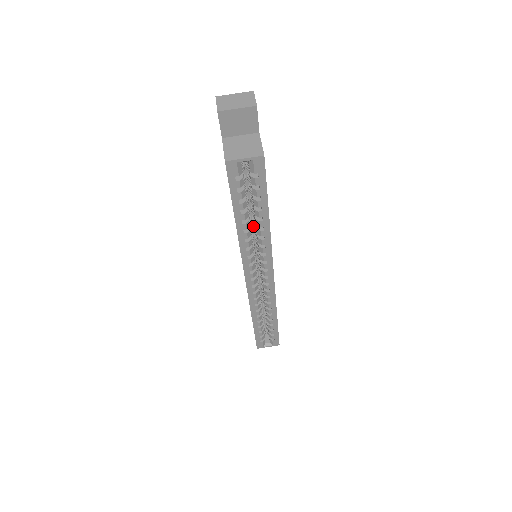
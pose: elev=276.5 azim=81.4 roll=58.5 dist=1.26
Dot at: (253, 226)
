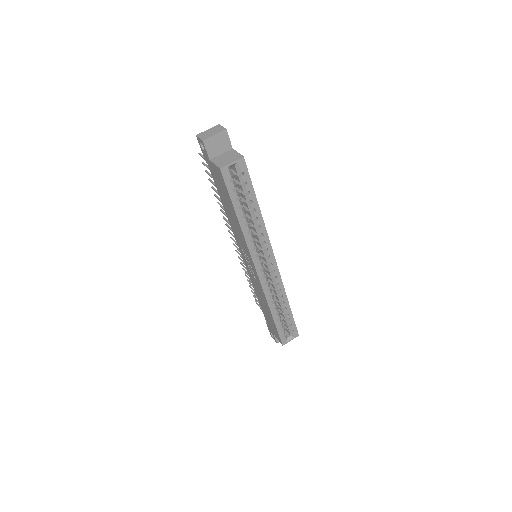
Dot at: (249, 223)
